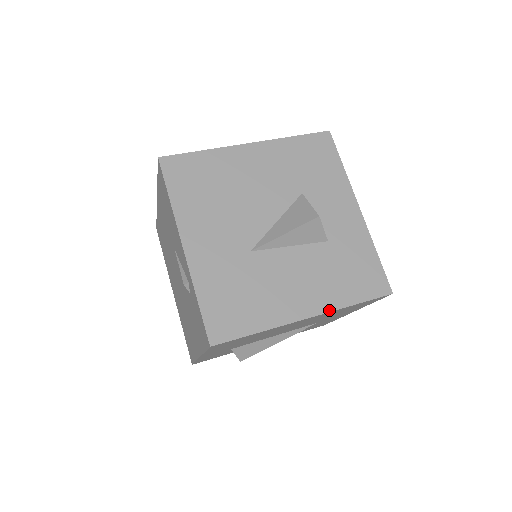
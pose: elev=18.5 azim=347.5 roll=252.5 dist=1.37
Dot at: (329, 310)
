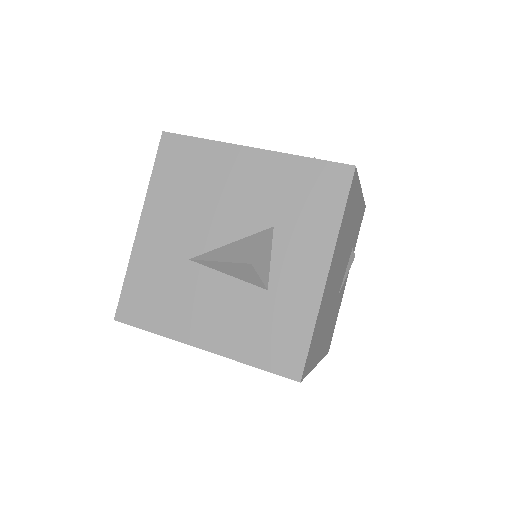
Dot at: (224, 355)
